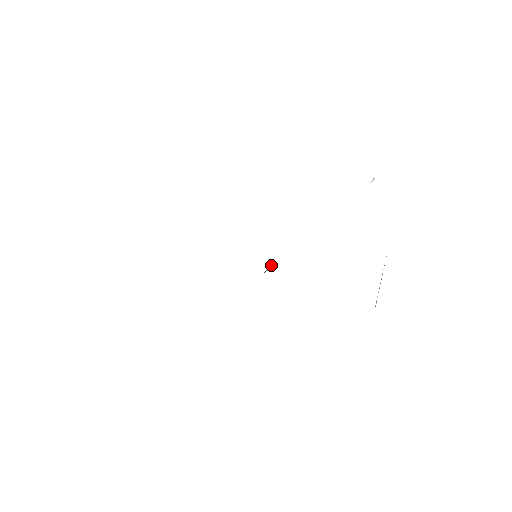
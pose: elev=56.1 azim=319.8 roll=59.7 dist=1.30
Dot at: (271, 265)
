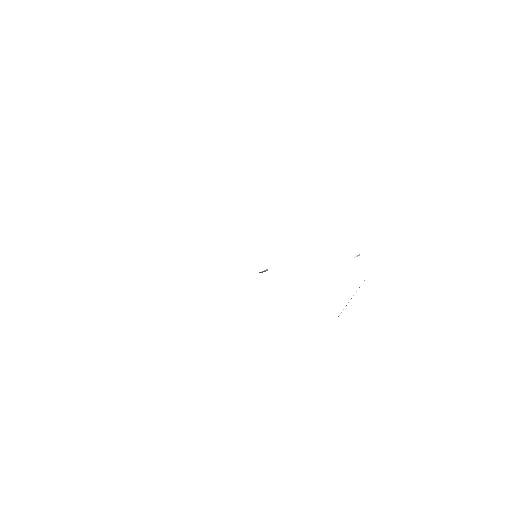
Dot at: (264, 270)
